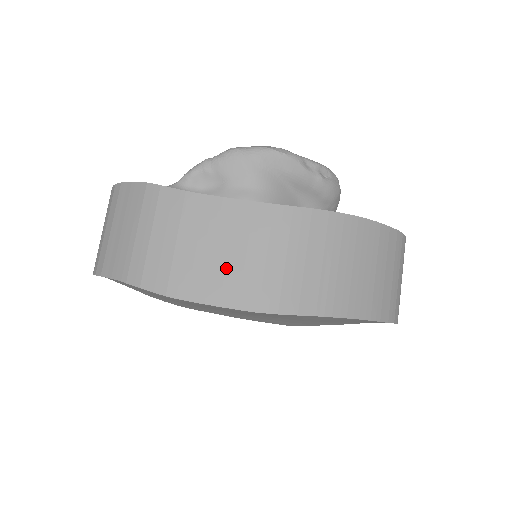
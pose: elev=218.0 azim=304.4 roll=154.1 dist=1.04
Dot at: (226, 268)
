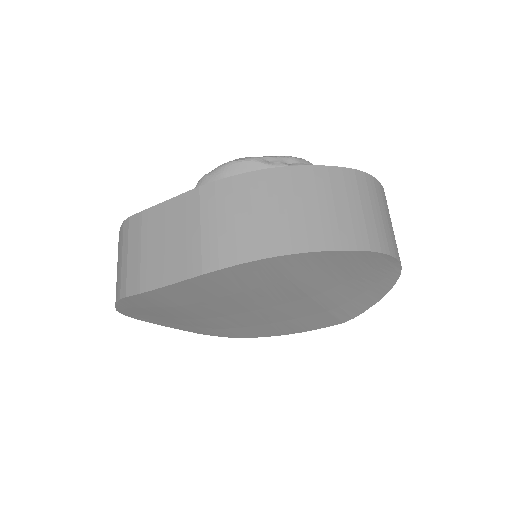
Dot at: (174, 251)
